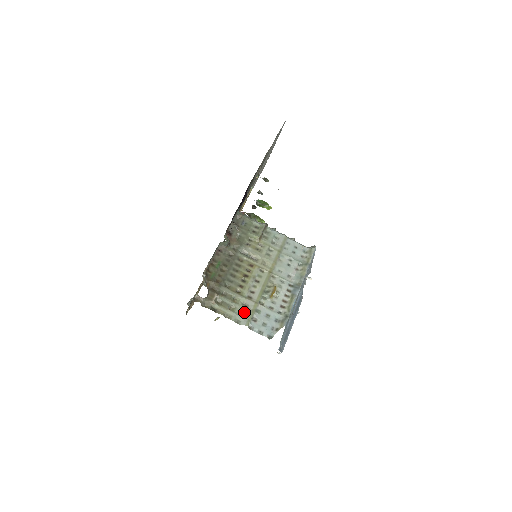
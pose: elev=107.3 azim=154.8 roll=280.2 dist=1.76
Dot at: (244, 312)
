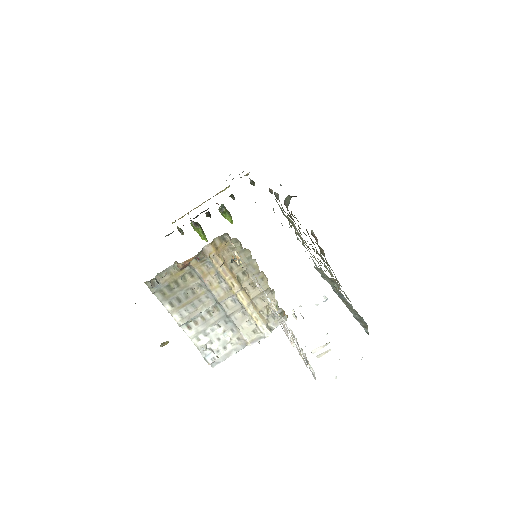
Dot at: (339, 288)
